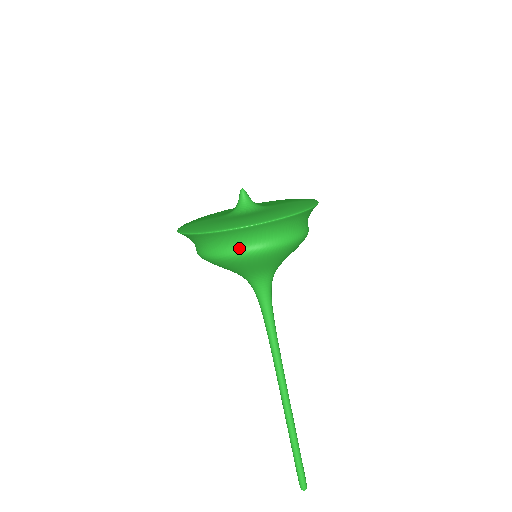
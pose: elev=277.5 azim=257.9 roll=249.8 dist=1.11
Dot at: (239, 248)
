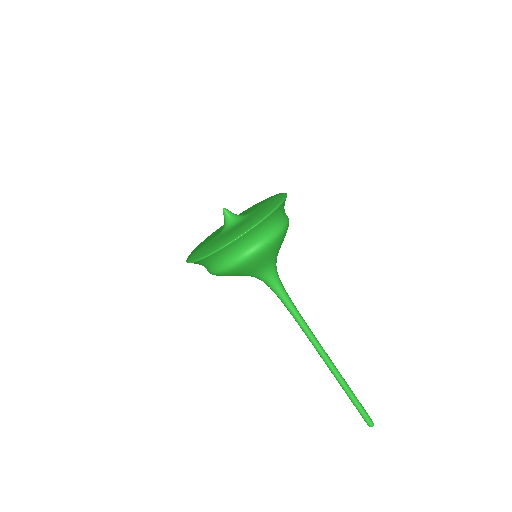
Dot at: (244, 253)
